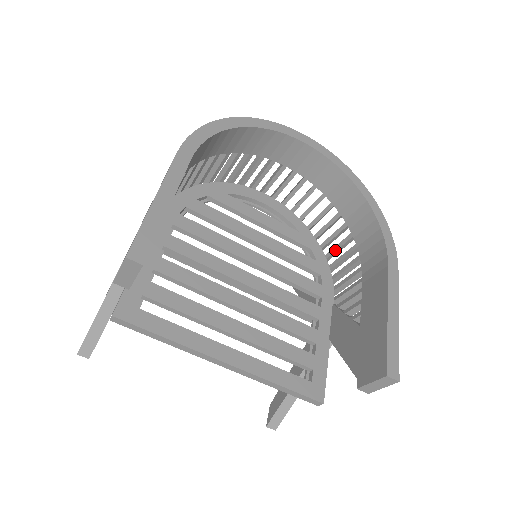
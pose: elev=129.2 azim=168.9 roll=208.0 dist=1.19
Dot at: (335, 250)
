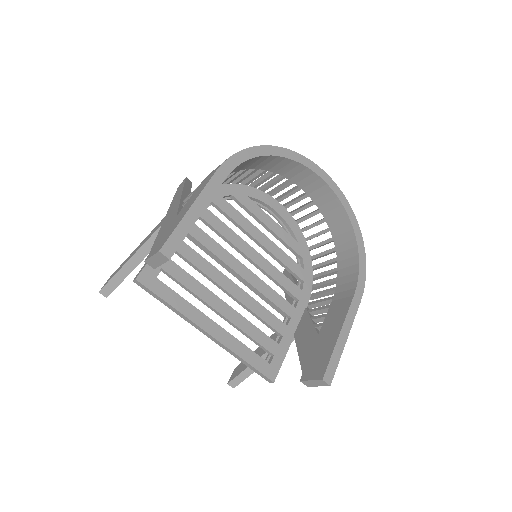
Dot at: (321, 265)
